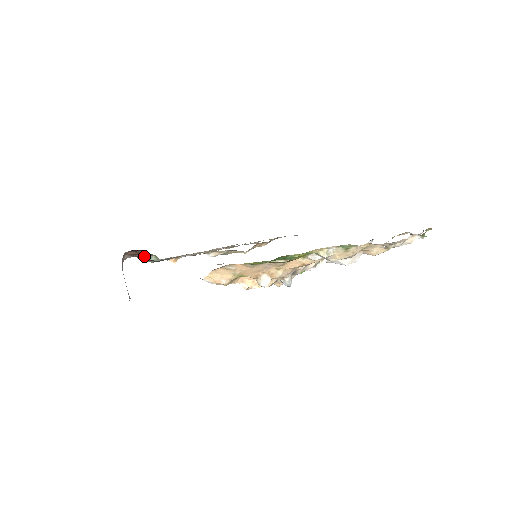
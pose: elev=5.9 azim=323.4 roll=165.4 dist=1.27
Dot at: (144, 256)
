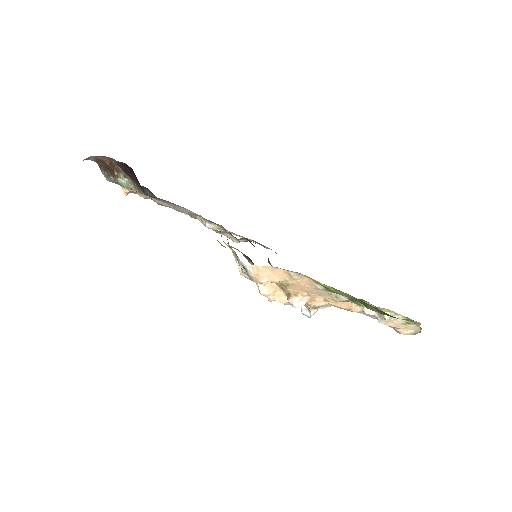
Dot at: (113, 171)
